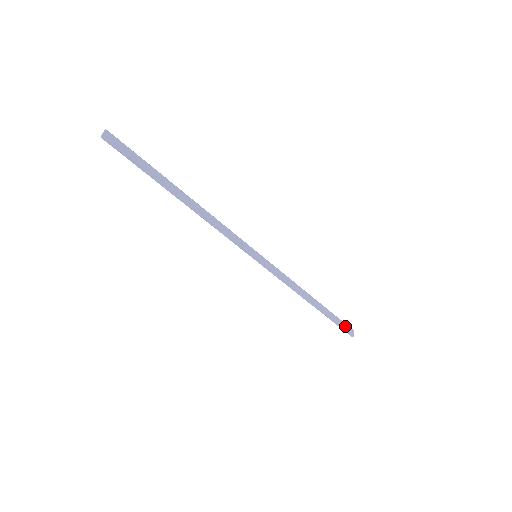
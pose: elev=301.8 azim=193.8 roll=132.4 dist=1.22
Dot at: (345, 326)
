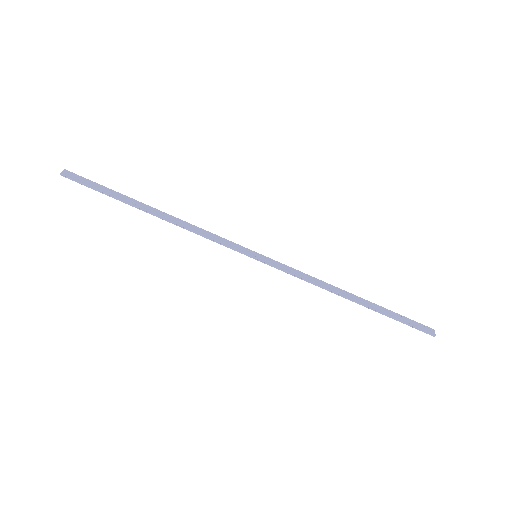
Dot at: (416, 324)
